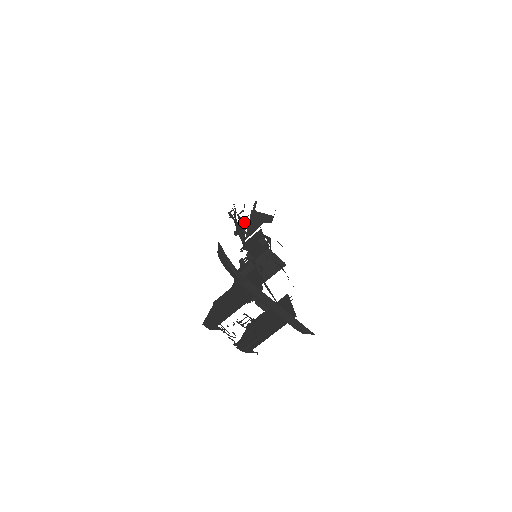
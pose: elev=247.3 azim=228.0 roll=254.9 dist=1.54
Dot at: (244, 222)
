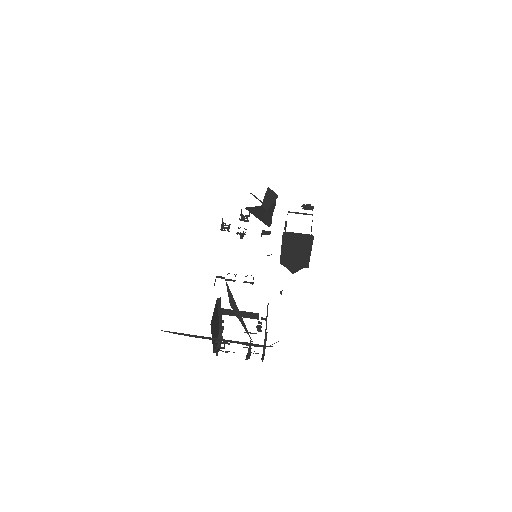
Dot at: occluded
